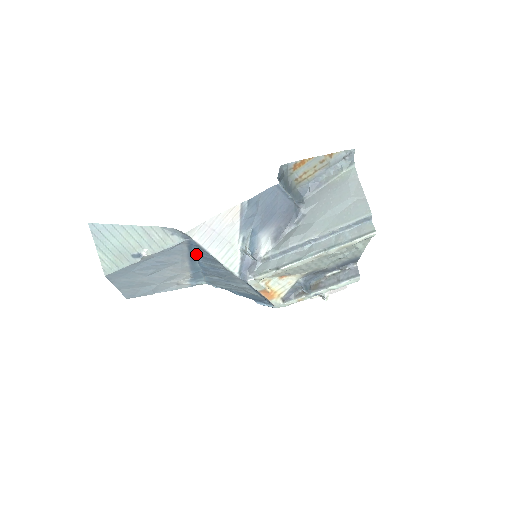
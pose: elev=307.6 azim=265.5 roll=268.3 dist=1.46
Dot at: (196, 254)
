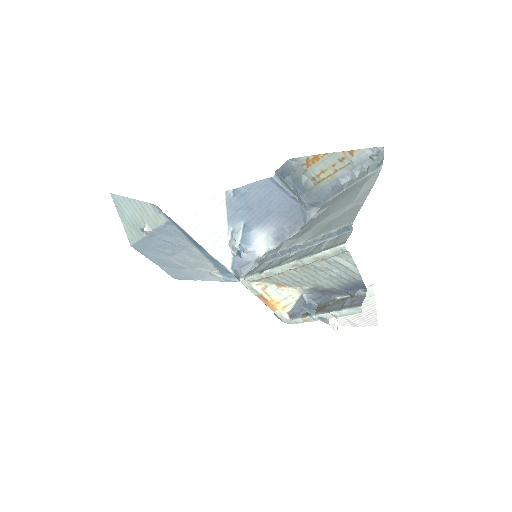
Dot at: occluded
